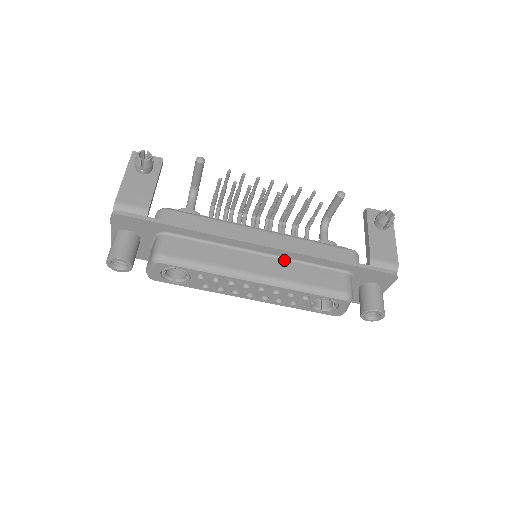
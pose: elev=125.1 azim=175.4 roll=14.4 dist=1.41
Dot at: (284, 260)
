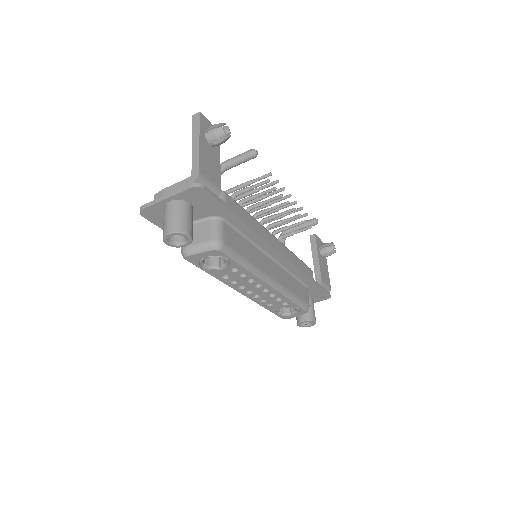
Dot at: (282, 268)
